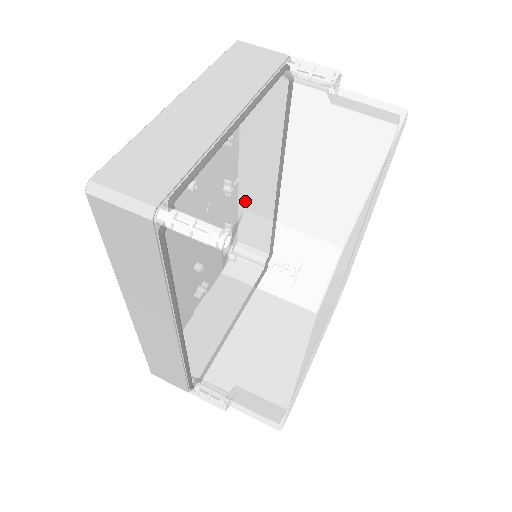
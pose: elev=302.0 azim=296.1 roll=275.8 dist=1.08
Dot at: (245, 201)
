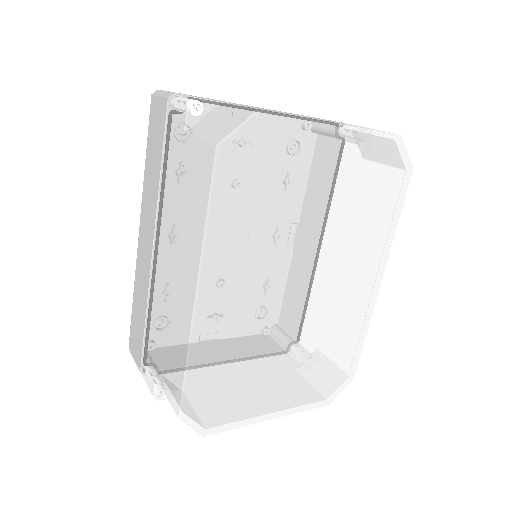
Dot at: (226, 102)
